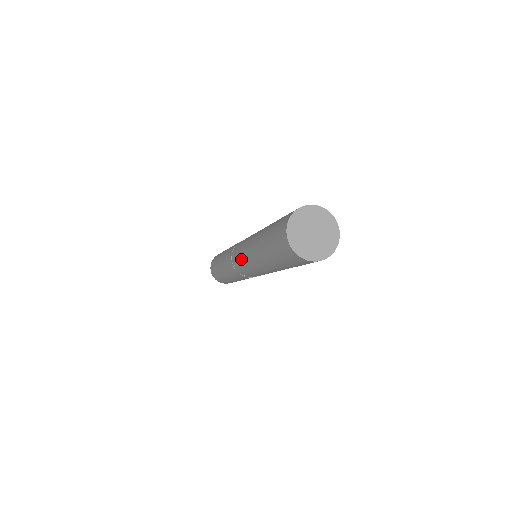
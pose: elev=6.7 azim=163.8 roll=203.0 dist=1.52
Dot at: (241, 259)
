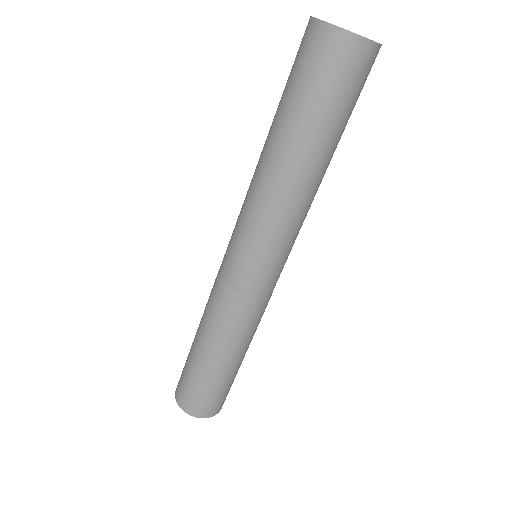
Dot at: (256, 247)
